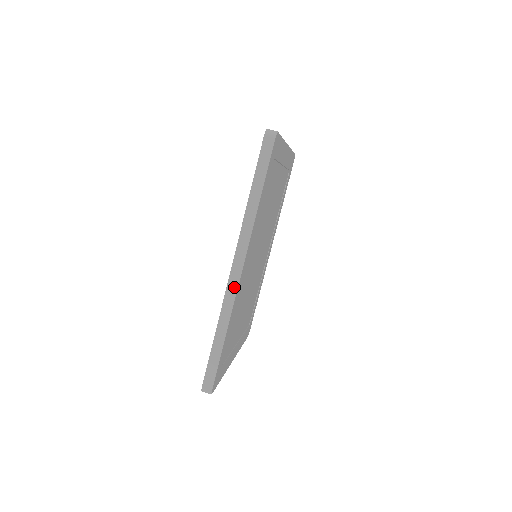
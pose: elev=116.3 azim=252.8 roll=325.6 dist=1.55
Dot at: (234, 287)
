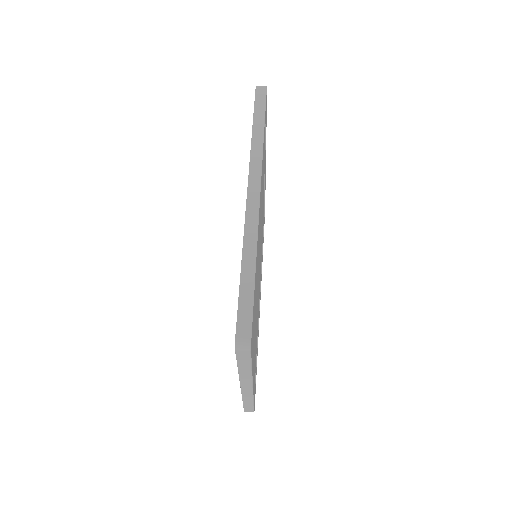
Dot at: (255, 208)
